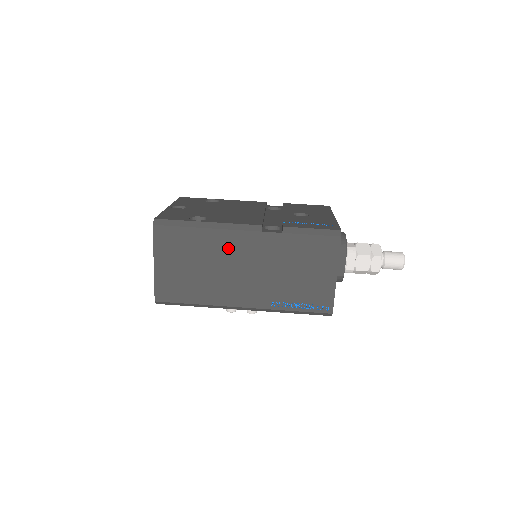
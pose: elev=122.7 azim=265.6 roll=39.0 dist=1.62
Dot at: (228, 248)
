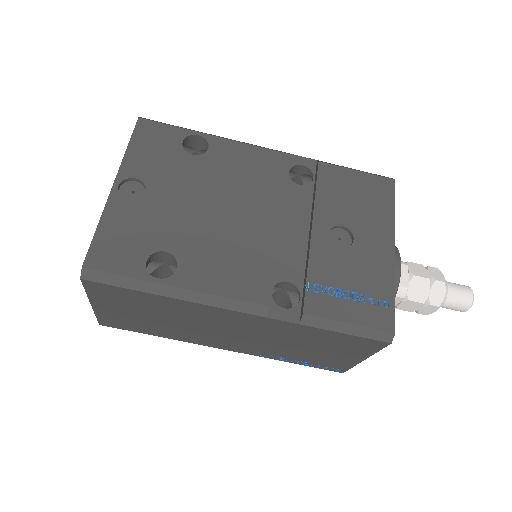
Dot at: (209, 317)
